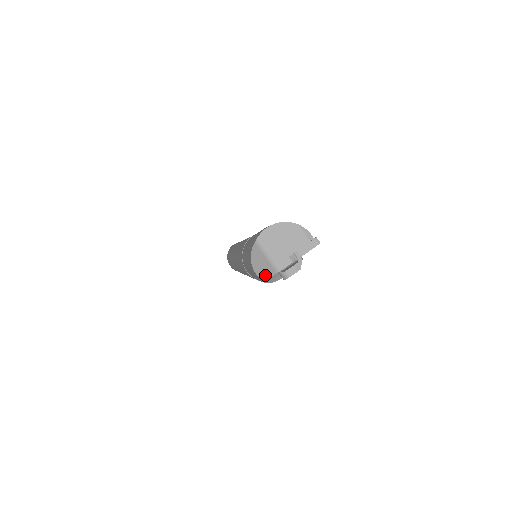
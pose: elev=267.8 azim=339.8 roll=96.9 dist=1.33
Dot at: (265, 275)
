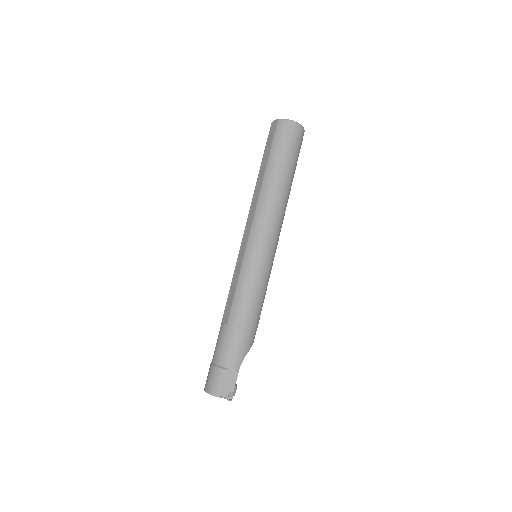
Dot at: occluded
